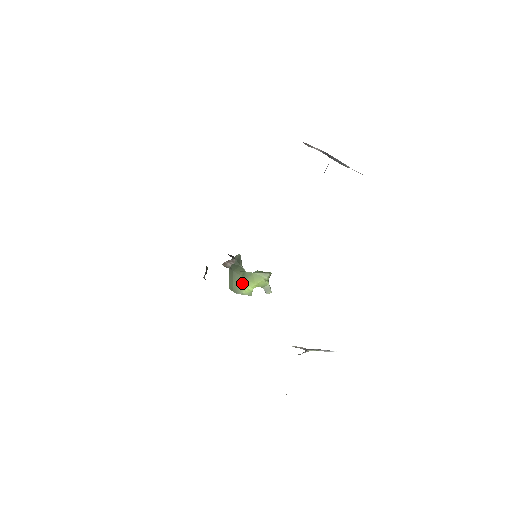
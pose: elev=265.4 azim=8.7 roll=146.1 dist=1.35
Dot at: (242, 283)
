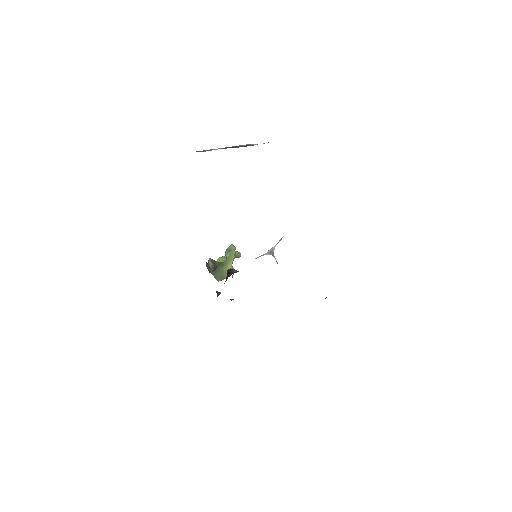
Dot at: (225, 270)
